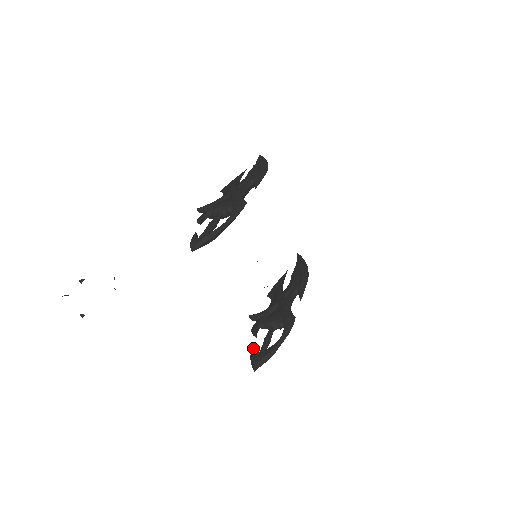
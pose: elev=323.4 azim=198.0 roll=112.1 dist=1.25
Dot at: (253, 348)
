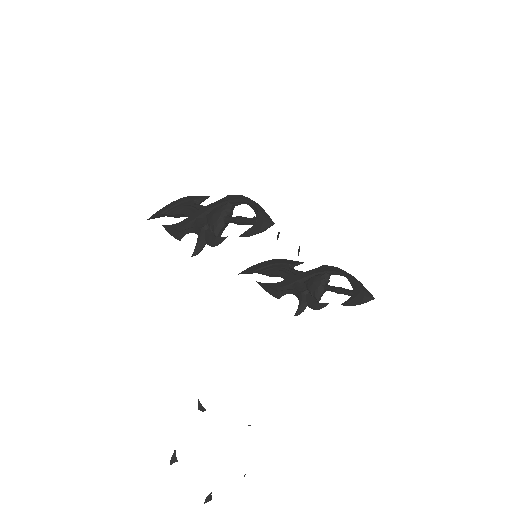
Dot at: (343, 303)
